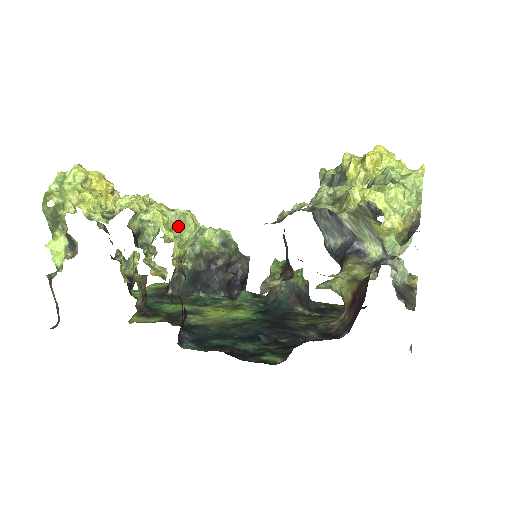
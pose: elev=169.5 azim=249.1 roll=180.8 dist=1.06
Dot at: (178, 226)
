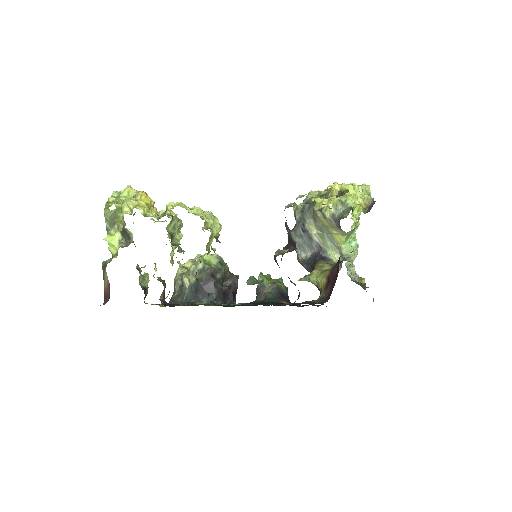
Dot at: occluded
